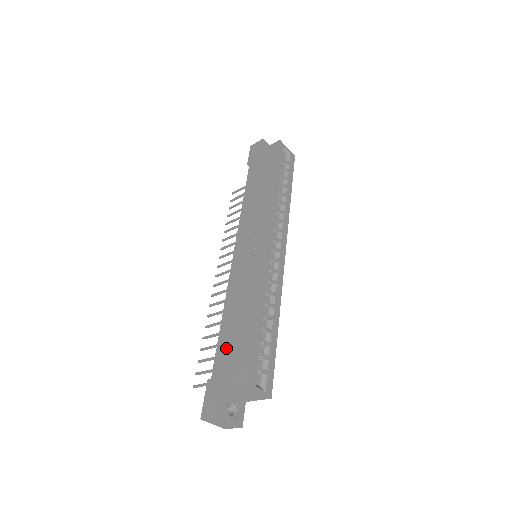
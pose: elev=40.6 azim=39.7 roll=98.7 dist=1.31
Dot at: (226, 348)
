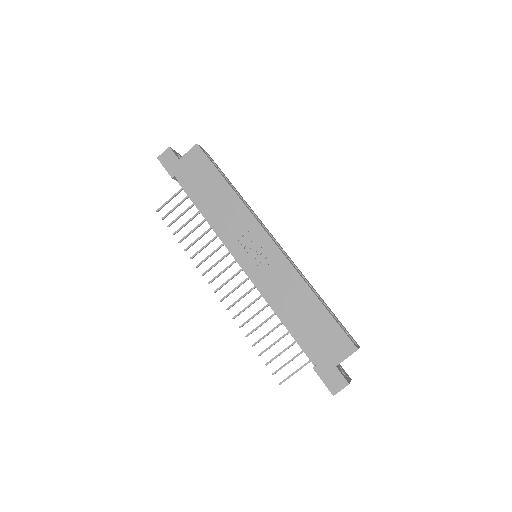
Dot at: (310, 337)
